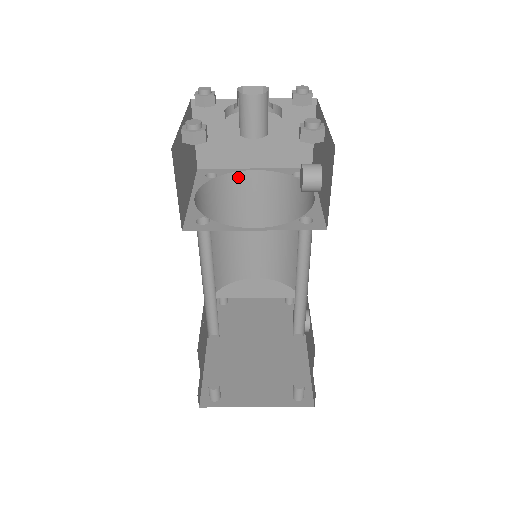
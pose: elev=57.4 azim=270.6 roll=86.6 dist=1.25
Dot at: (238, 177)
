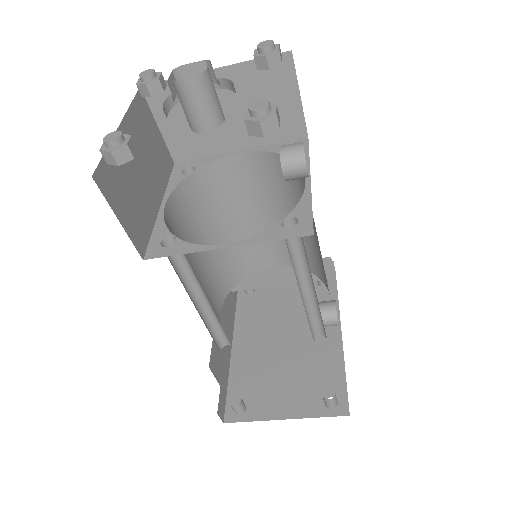
Dot at: (221, 165)
